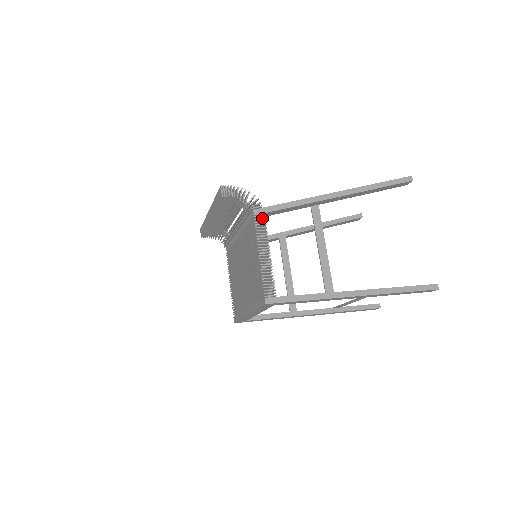
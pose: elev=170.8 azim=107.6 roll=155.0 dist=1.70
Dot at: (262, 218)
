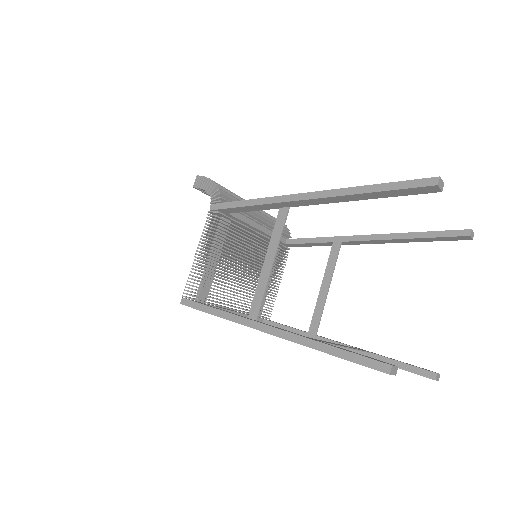
Dot at: (222, 214)
